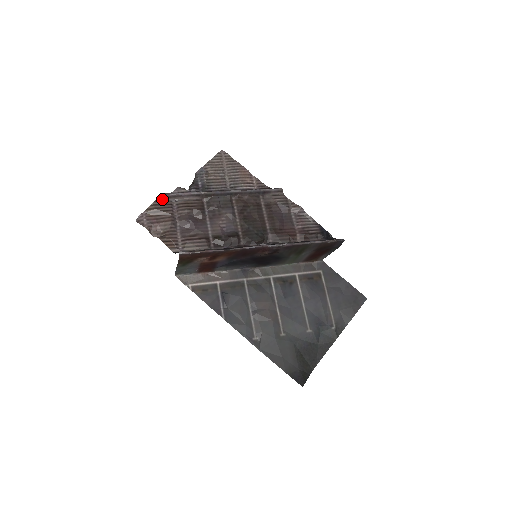
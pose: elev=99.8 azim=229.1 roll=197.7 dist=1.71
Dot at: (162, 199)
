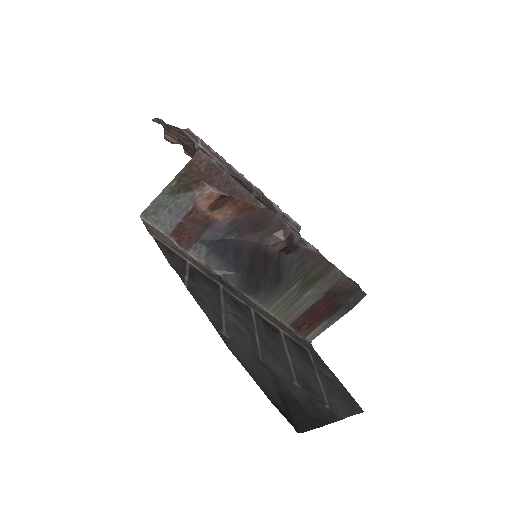
Dot at: (187, 134)
